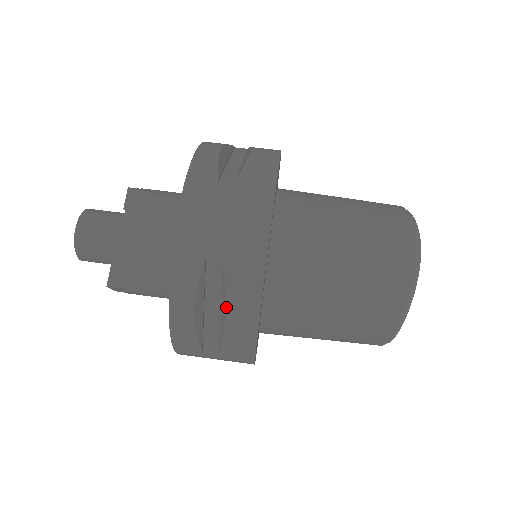
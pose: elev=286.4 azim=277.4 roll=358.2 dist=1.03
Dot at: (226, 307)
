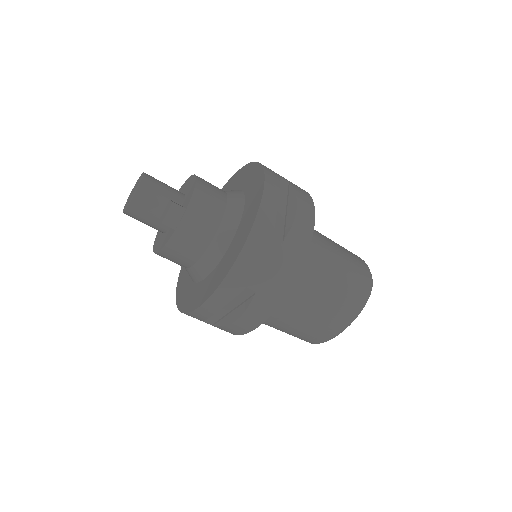
Dot at: occluded
